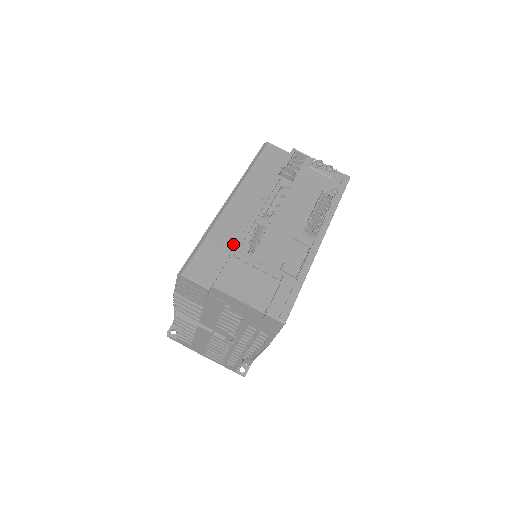
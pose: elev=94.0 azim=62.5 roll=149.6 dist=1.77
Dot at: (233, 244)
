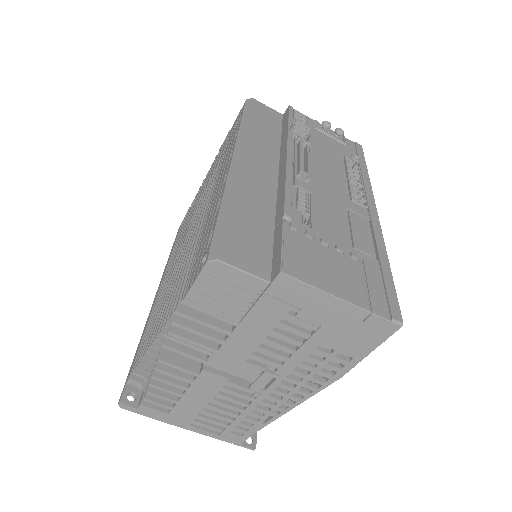
Dot at: (271, 215)
